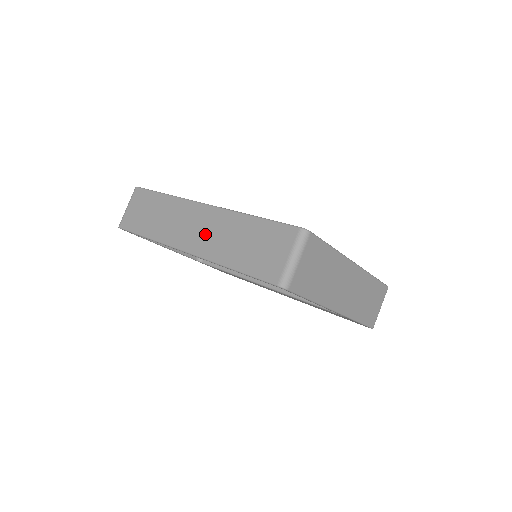
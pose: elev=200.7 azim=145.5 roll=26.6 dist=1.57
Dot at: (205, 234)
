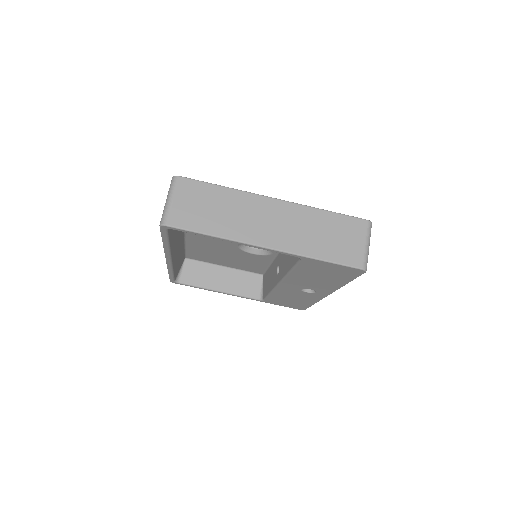
Dot at: occluded
